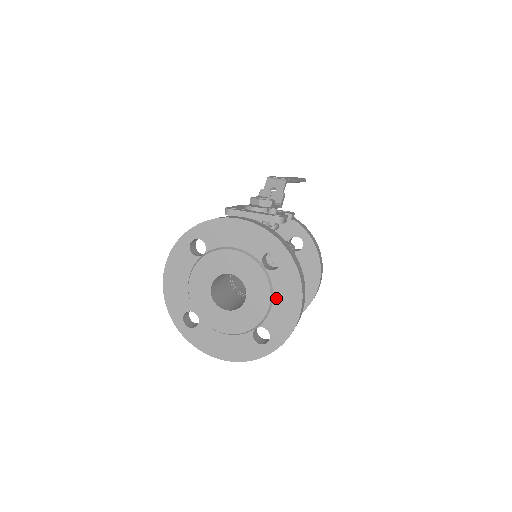
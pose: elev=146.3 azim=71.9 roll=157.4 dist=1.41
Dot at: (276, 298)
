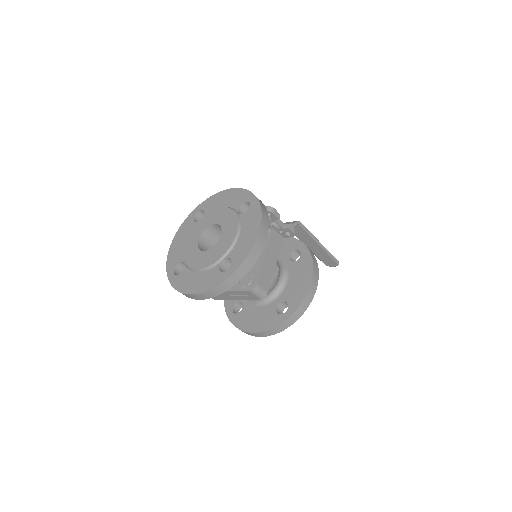
Dot at: (242, 232)
